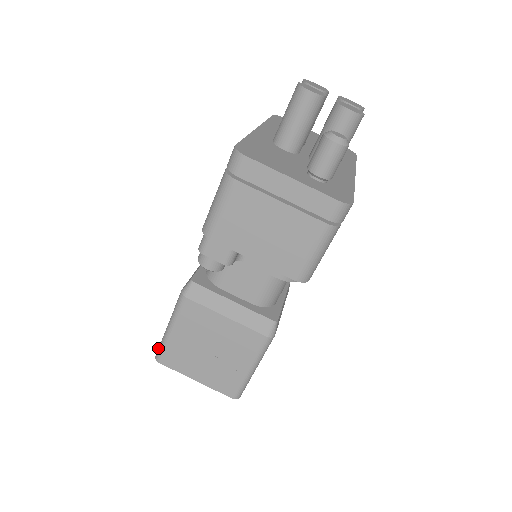
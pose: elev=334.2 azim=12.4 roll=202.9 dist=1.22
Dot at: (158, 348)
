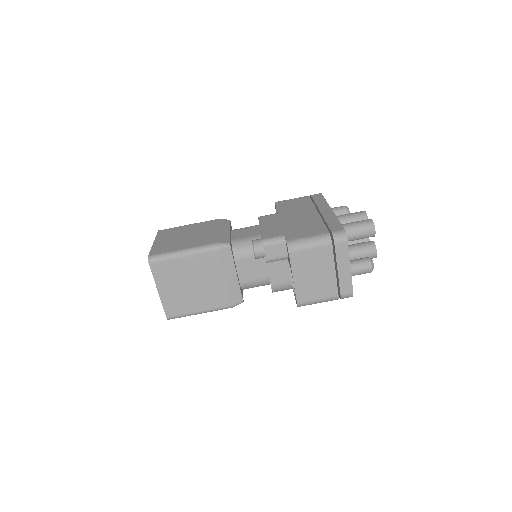
Dot at: (157, 254)
